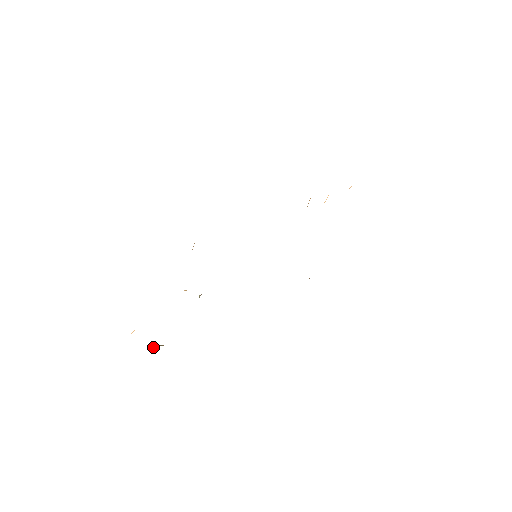
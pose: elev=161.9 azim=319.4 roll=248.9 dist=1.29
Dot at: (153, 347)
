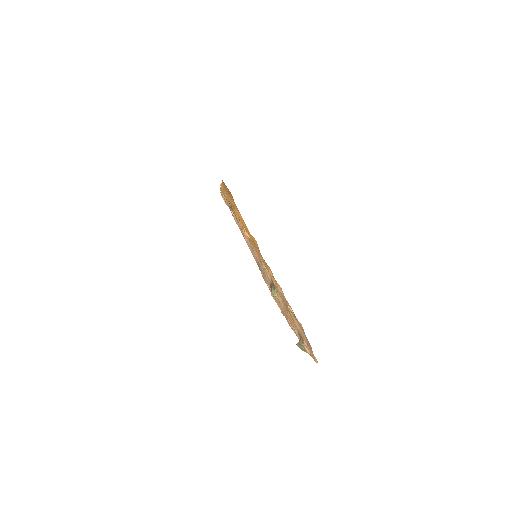
Dot at: (301, 341)
